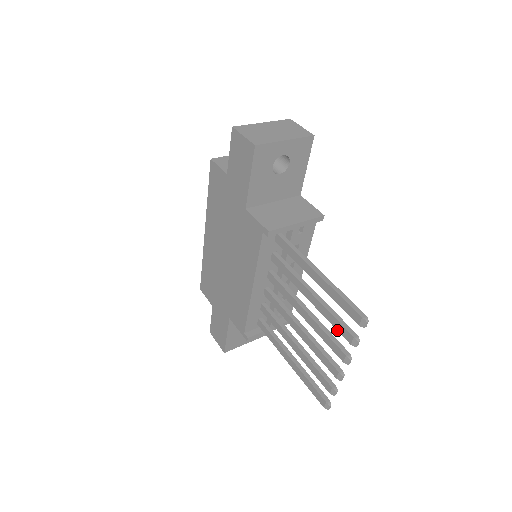
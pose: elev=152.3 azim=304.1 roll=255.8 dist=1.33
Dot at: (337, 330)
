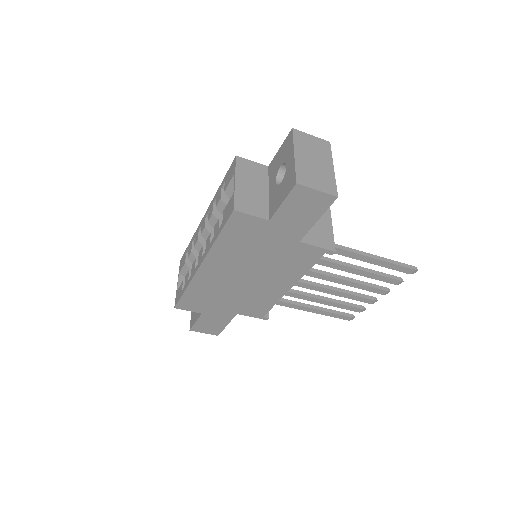
Dot at: occluded
